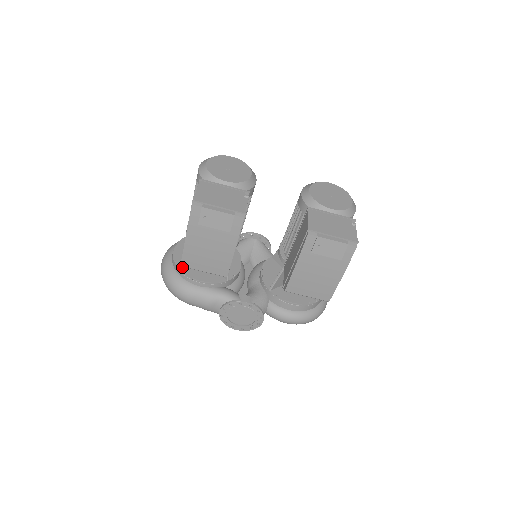
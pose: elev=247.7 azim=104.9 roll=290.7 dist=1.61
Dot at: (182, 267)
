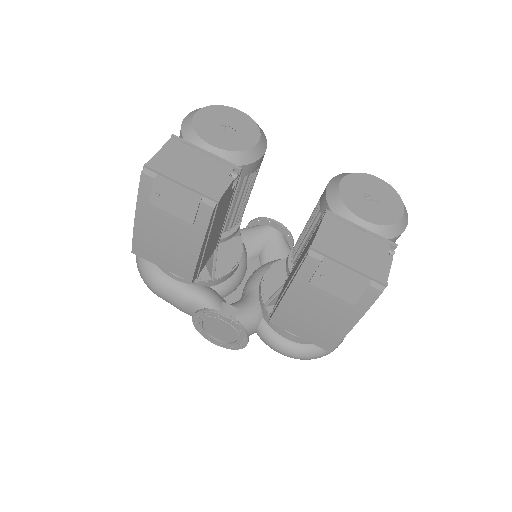
Dot at: occluded
